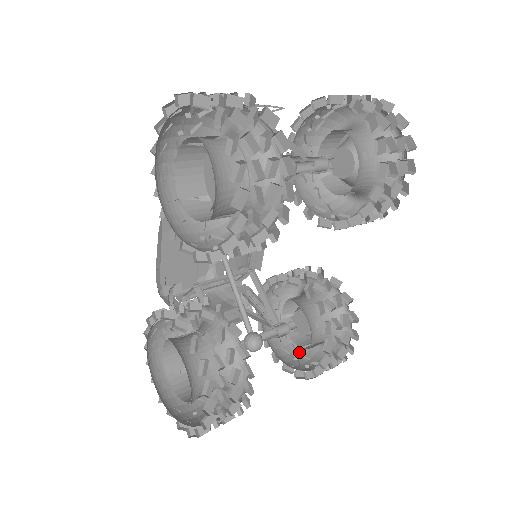
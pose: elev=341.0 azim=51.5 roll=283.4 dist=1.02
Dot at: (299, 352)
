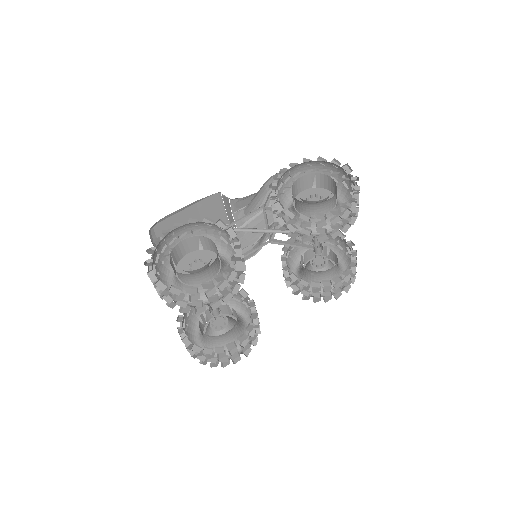
Dot at: occluded
